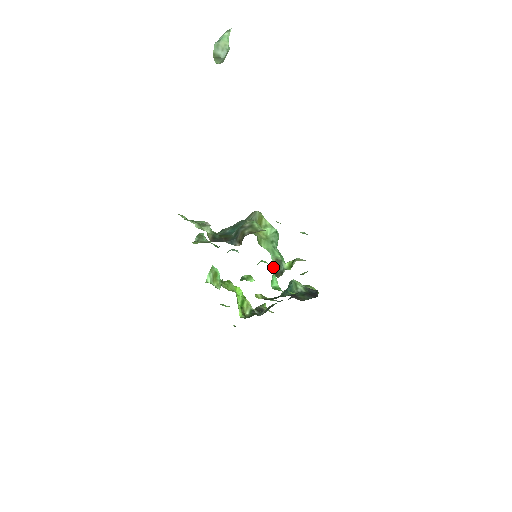
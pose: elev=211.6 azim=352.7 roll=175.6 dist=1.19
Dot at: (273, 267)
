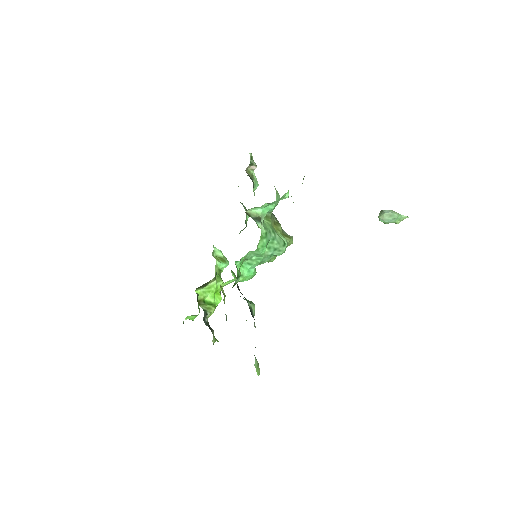
Dot at: (252, 212)
